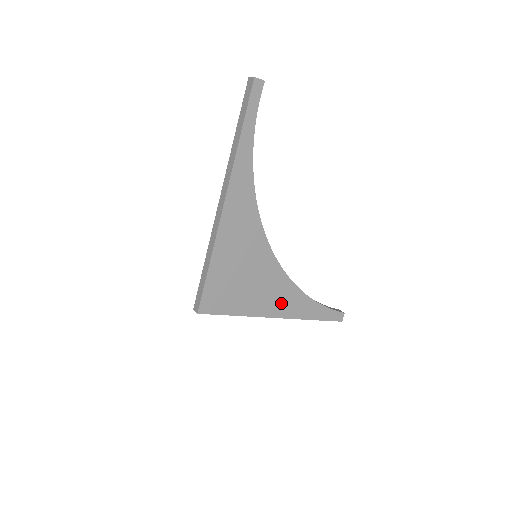
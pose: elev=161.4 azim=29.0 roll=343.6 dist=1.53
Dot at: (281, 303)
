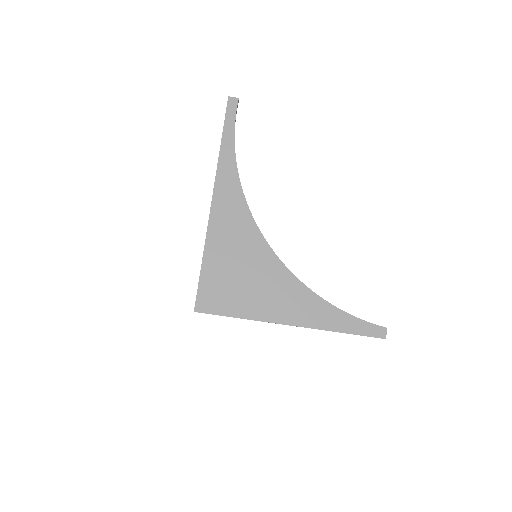
Dot at: (293, 308)
